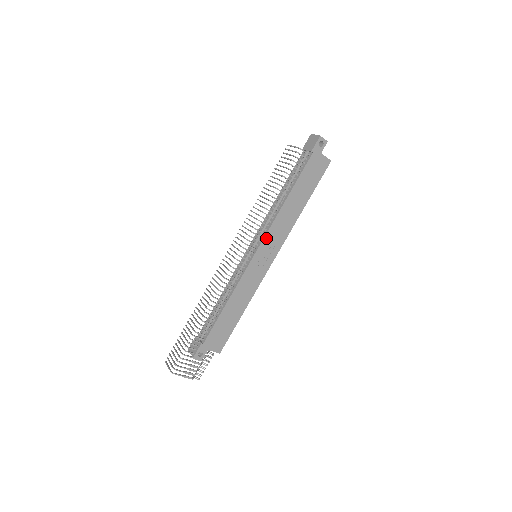
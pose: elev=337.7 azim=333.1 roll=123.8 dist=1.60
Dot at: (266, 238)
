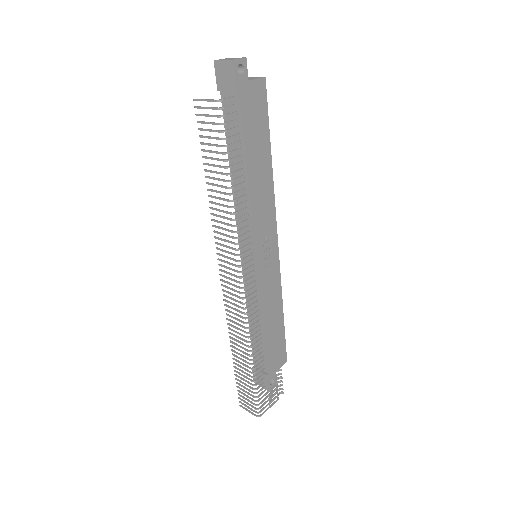
Dot at: (256, 235)
